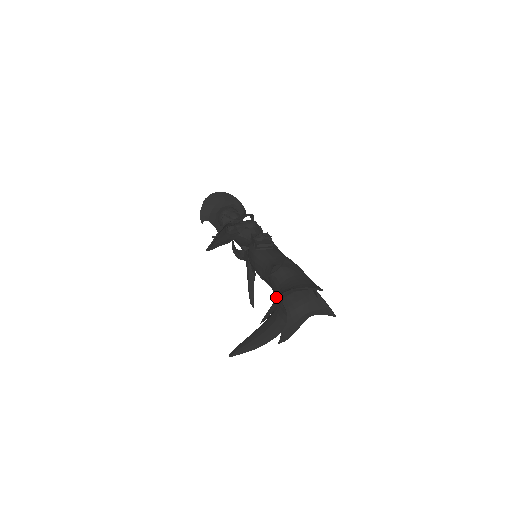
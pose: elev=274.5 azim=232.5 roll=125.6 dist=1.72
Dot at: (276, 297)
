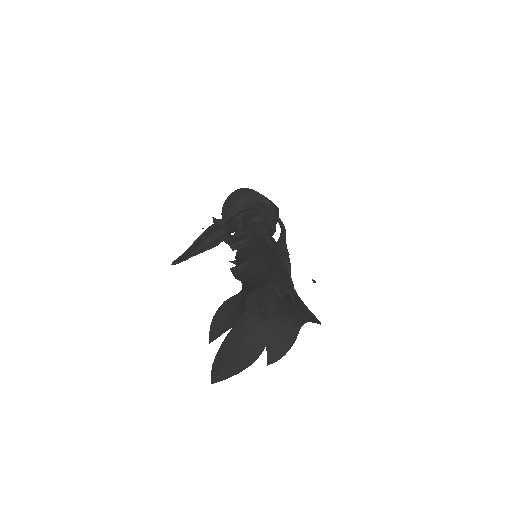
Dot at: occluded
